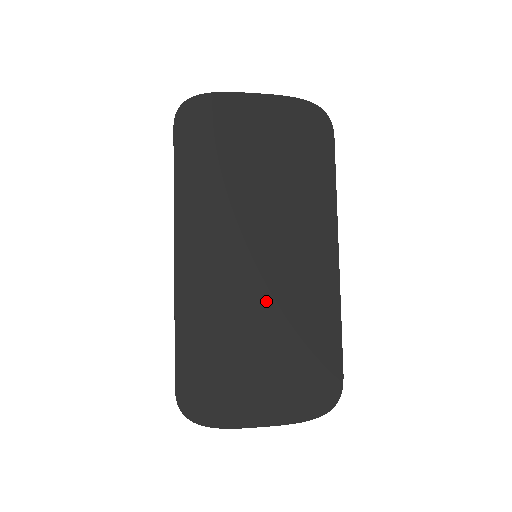
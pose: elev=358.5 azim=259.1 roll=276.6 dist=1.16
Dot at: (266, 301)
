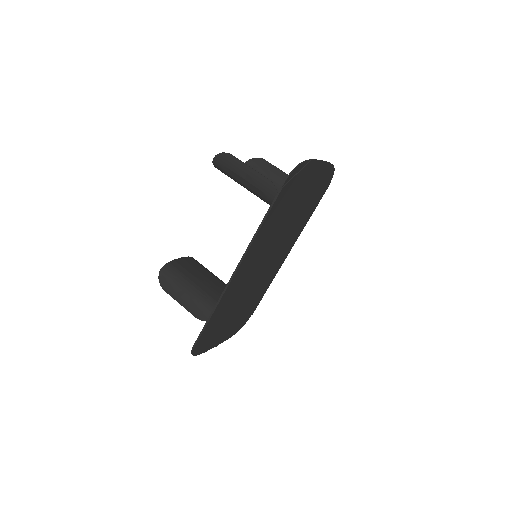
Dot at: (252, 287)
